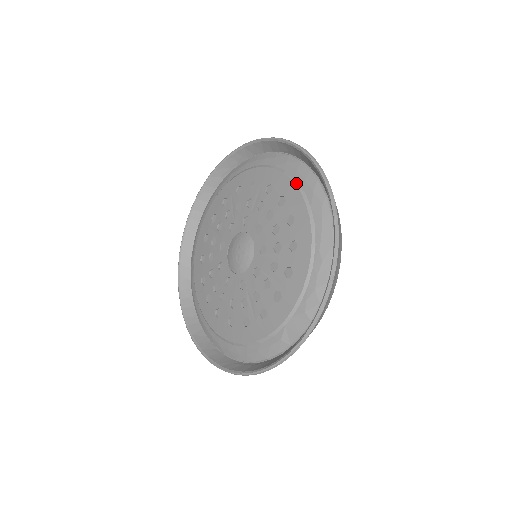
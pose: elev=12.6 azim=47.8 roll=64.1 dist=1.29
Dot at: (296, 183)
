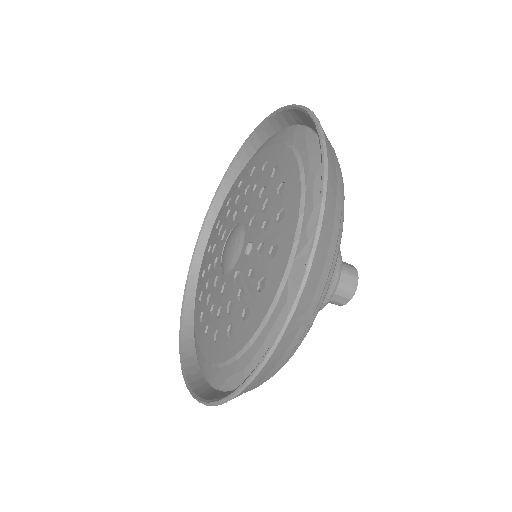
Dot at: (276, 142)
